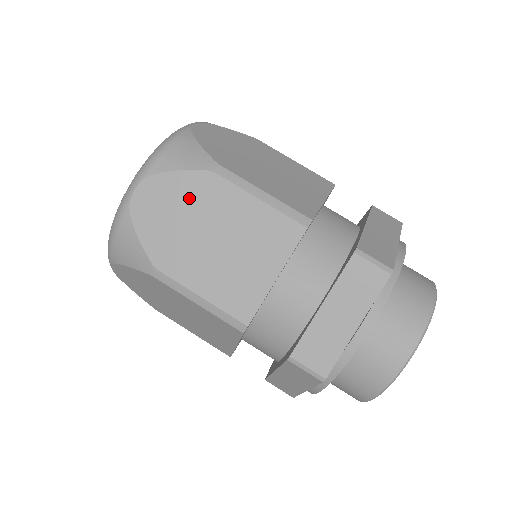
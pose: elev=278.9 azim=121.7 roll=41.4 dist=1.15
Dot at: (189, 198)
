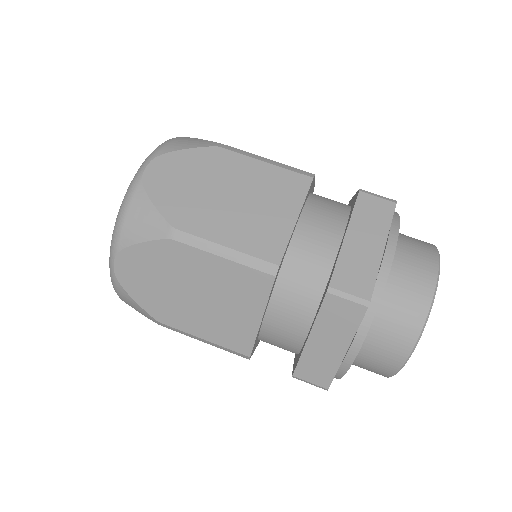
Dot at: (161, 265)
